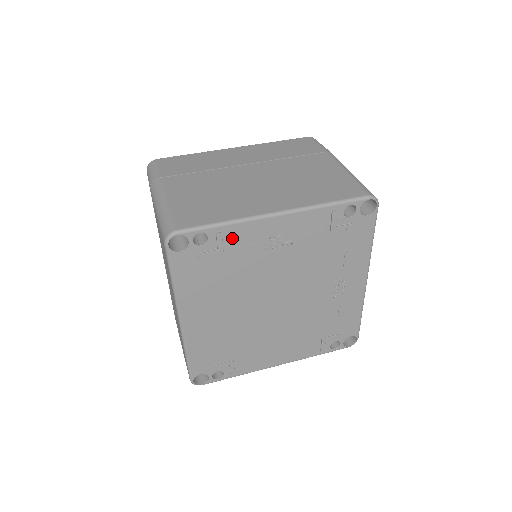
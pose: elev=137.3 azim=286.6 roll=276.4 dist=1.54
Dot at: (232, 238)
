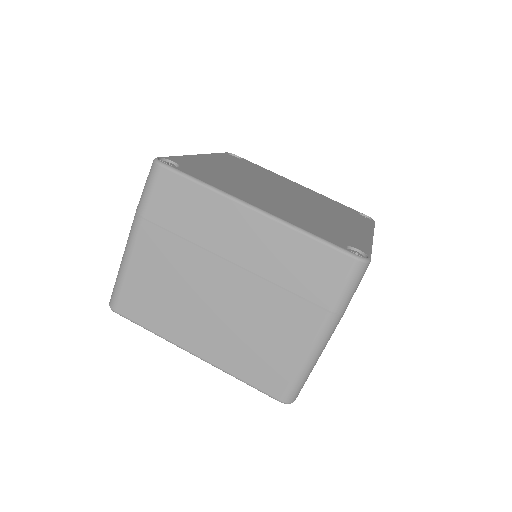
Dot at: occluded
